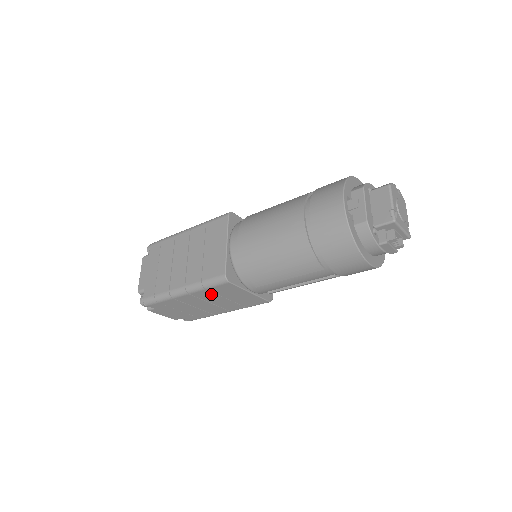
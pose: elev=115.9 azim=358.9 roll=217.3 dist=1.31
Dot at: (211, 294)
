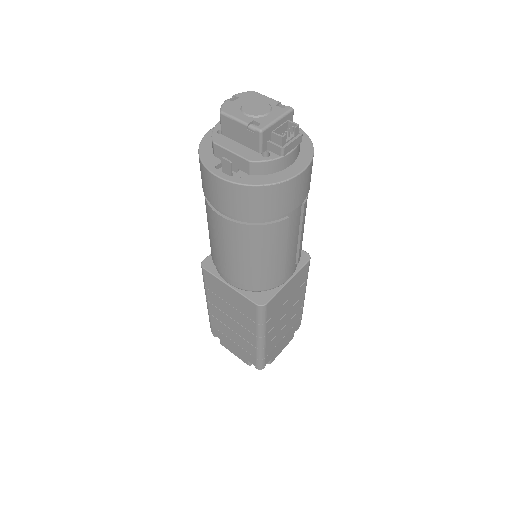
Dot at: (275, 316)
